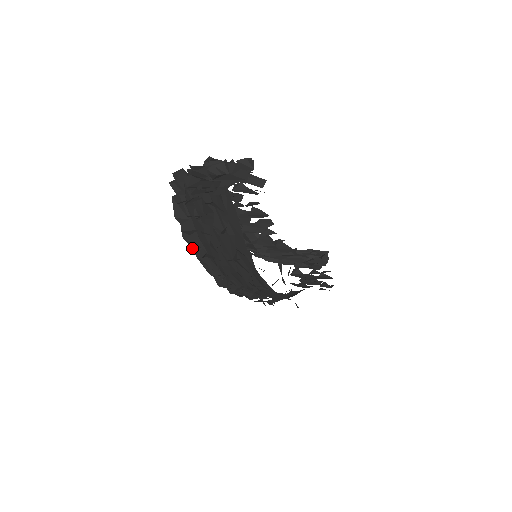
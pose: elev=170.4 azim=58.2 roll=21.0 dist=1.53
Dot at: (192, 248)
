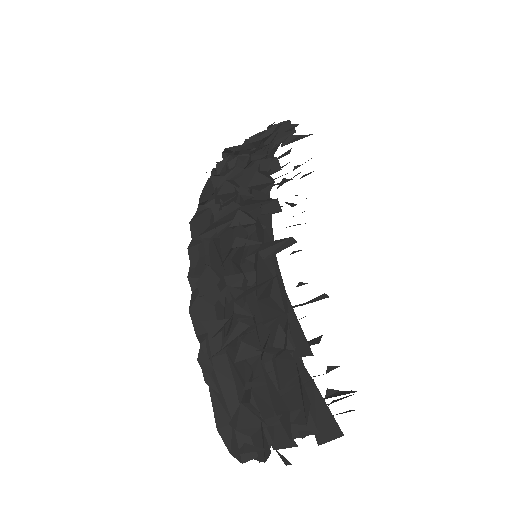
Dot at: occluded
